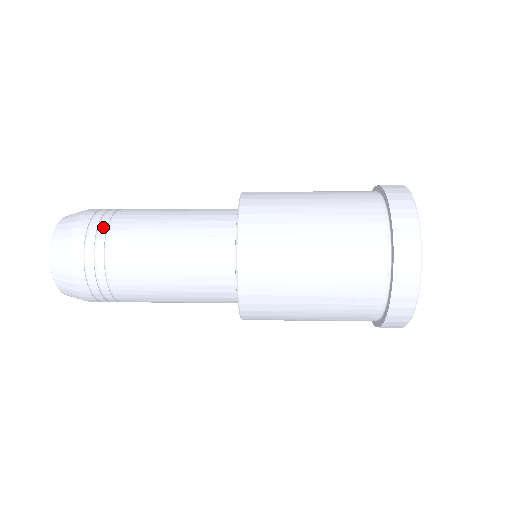
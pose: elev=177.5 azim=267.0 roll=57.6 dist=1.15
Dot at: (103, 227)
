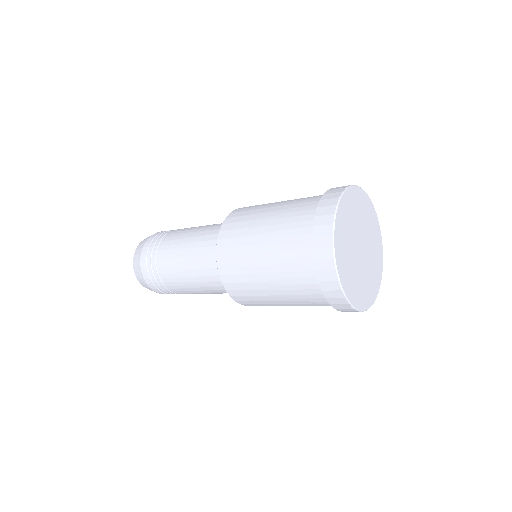
Dot at: (153, 258)
